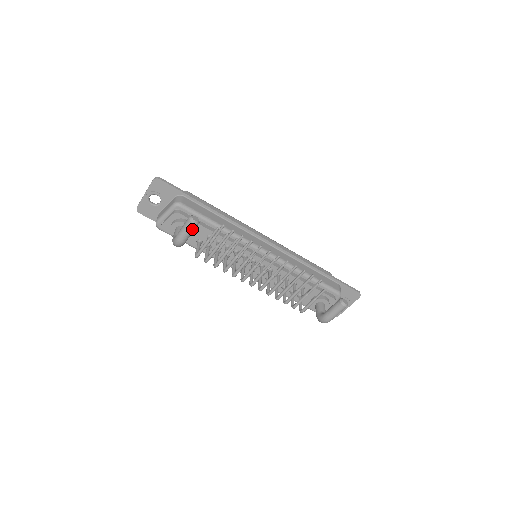
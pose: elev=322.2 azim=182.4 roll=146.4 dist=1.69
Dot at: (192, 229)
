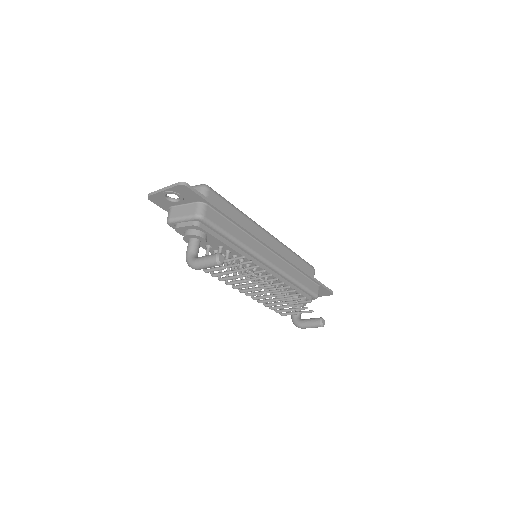
Dot at: occluded
